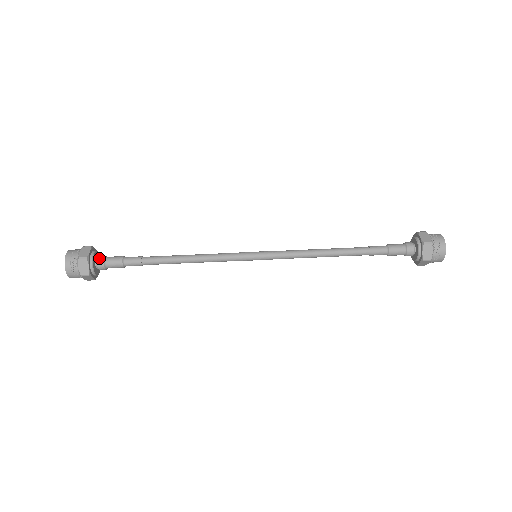
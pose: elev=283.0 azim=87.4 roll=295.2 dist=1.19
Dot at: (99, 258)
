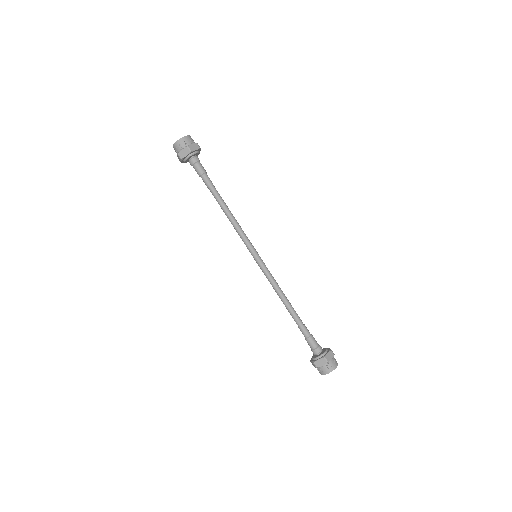
Dot at: (191, 161)
